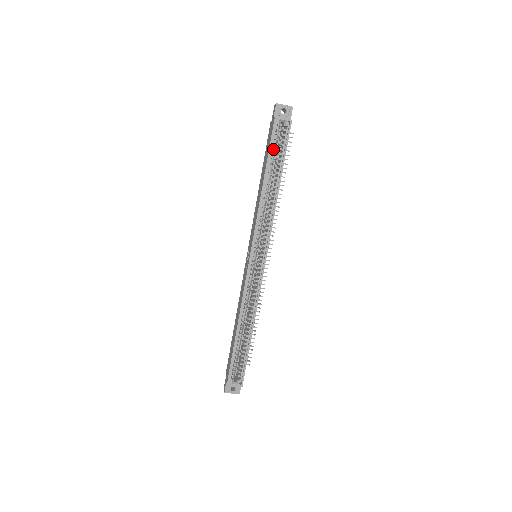
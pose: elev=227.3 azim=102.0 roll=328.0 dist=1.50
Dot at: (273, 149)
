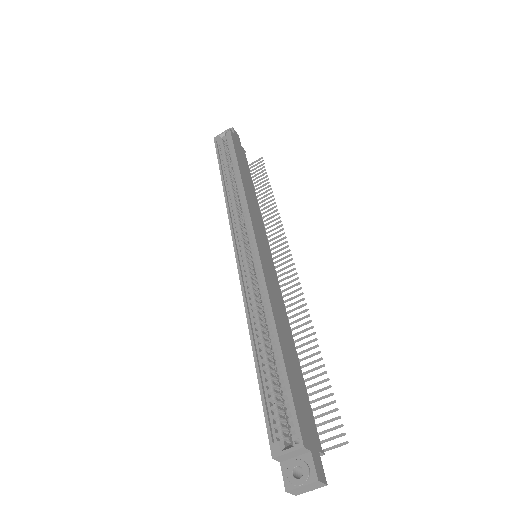
Dot at: occluded
